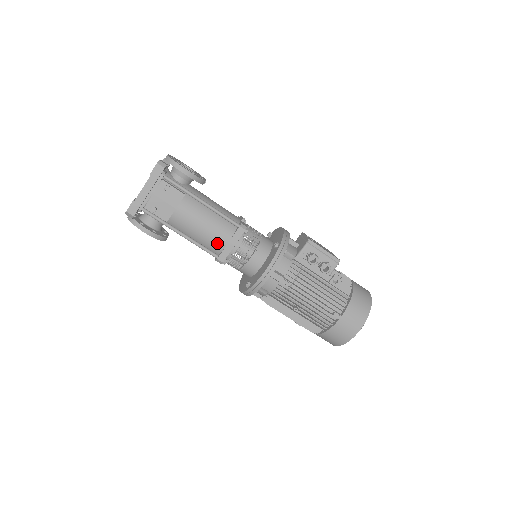
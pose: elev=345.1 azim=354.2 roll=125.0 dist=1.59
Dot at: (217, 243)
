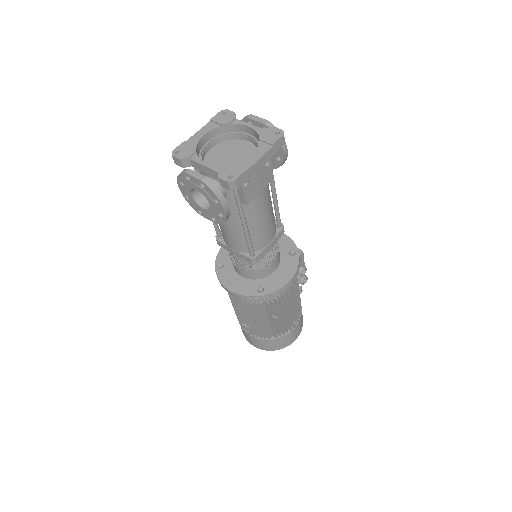
Dot at: (263, 240)
